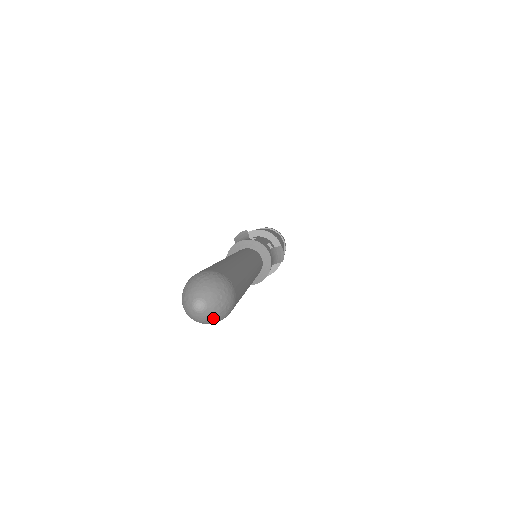
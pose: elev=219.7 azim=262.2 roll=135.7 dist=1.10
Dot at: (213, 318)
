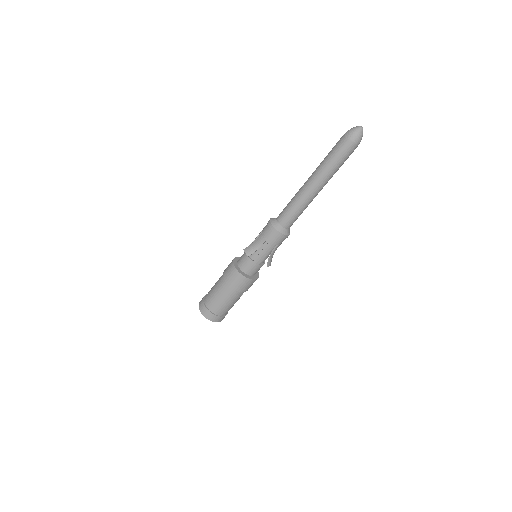
Dot at: (359, 134)
